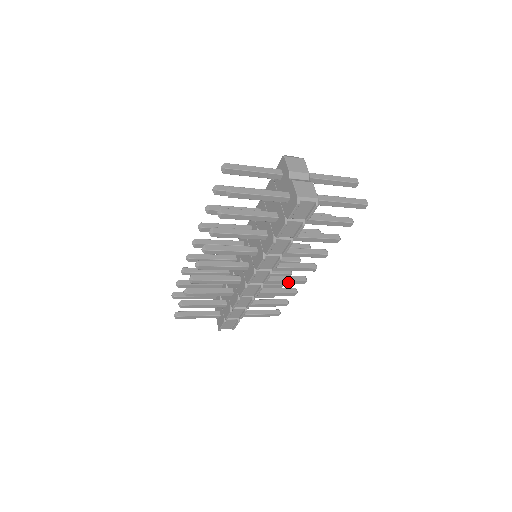
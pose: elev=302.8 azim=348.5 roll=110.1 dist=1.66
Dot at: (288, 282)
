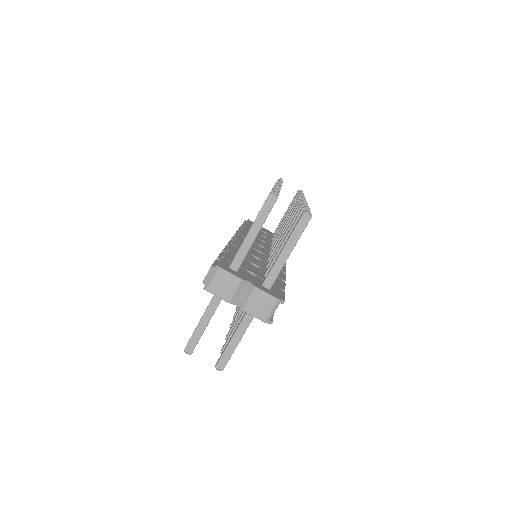
Dot at: occluded
